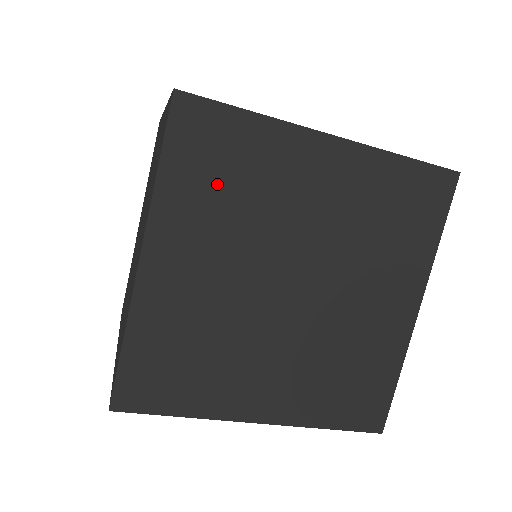
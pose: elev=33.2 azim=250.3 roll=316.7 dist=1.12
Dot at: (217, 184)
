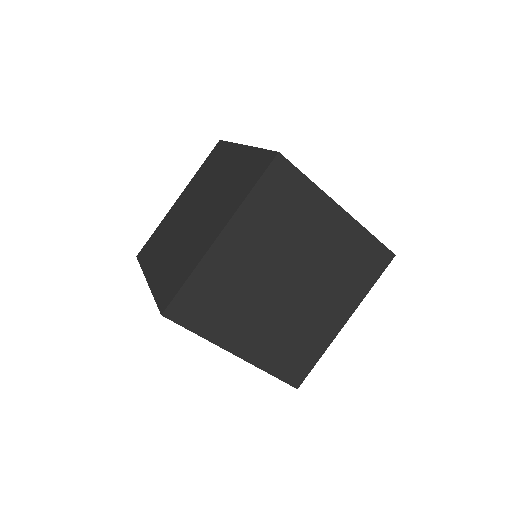
Dot at: (277, 210)
